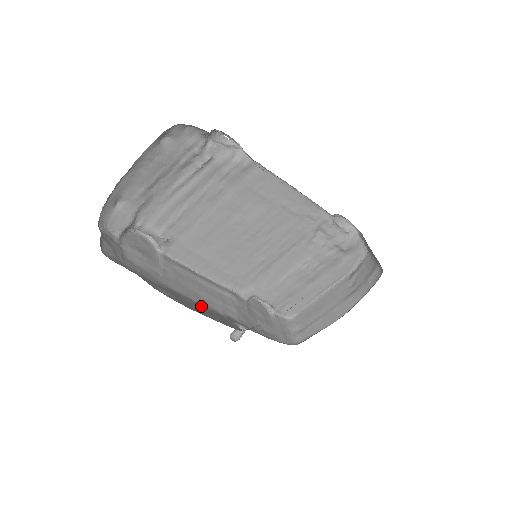
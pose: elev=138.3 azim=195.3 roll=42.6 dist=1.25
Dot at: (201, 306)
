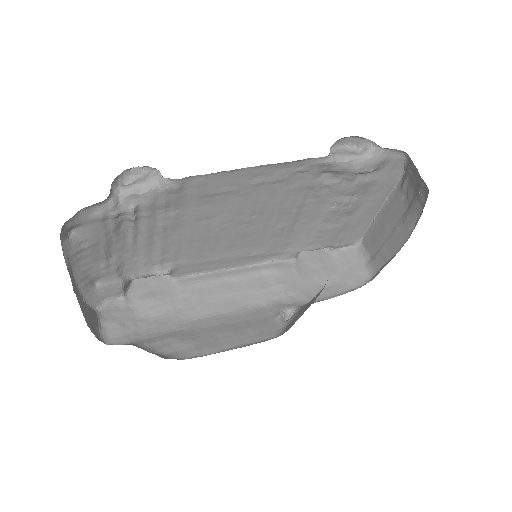
Dot at: (235, 317)
